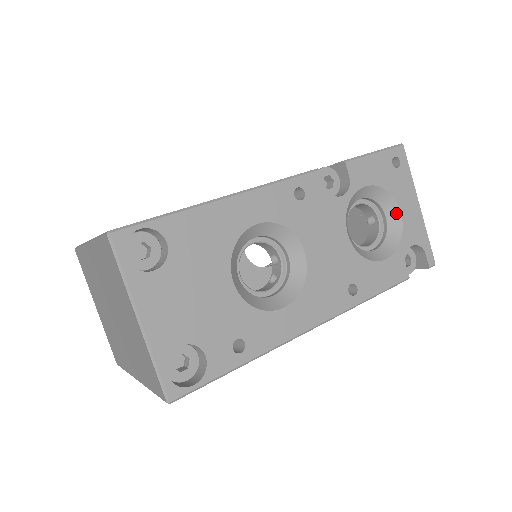
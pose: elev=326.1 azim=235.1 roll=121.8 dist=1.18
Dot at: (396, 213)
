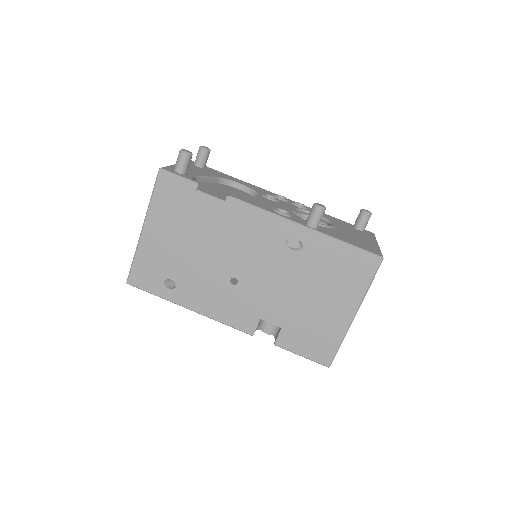
Dot at: occluded
